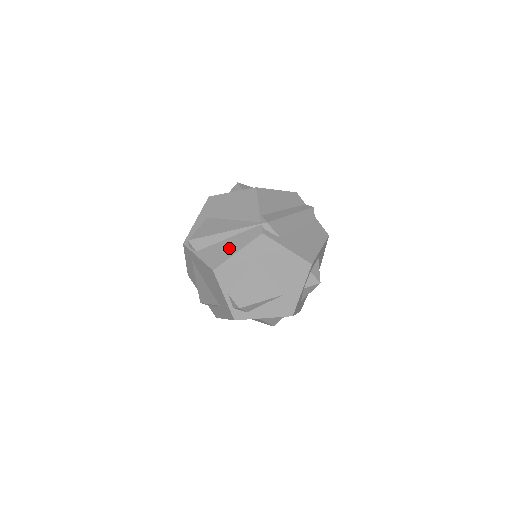
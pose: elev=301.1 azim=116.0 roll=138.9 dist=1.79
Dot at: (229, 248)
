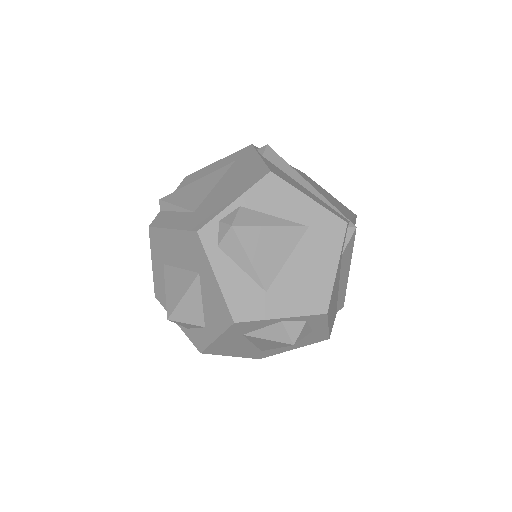
Dot at: (302, 189)
